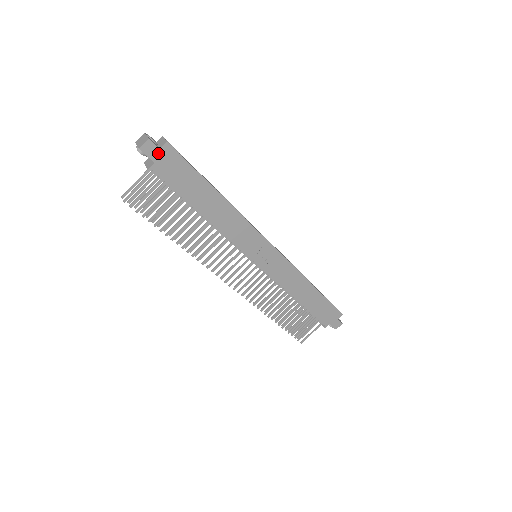
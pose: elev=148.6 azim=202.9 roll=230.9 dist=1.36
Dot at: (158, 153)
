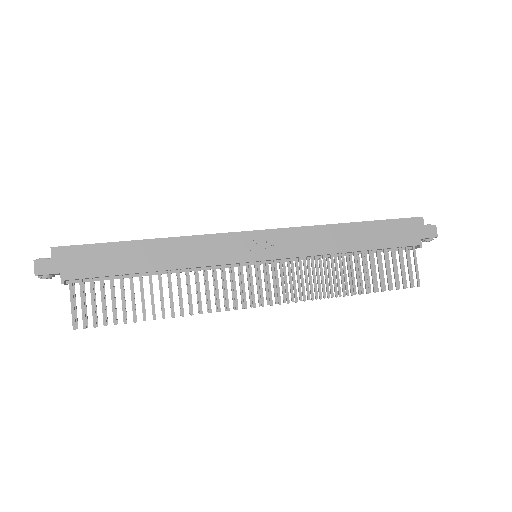
Dot at: (54, 263)
